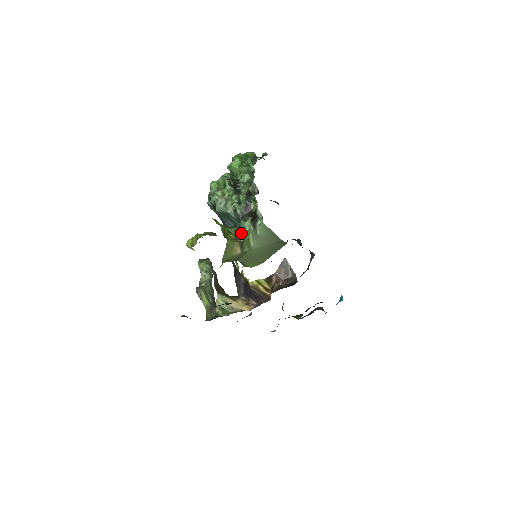
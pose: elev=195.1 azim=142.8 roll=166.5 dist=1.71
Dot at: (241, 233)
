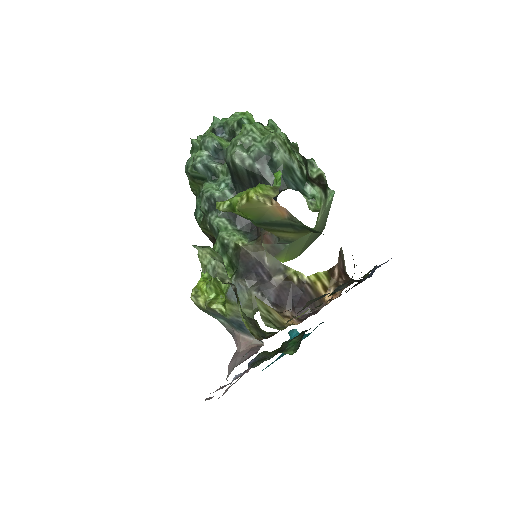
Dot at: (308, 200)
